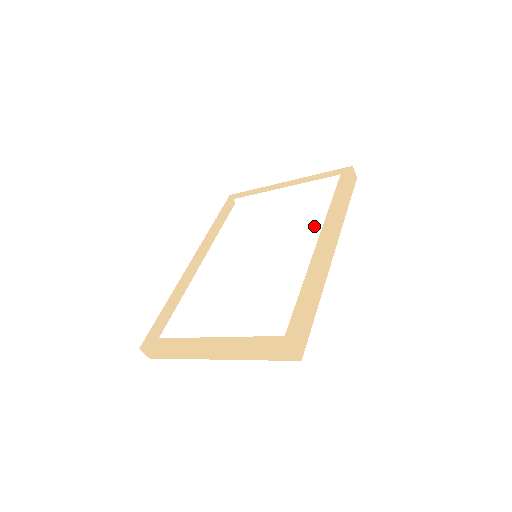
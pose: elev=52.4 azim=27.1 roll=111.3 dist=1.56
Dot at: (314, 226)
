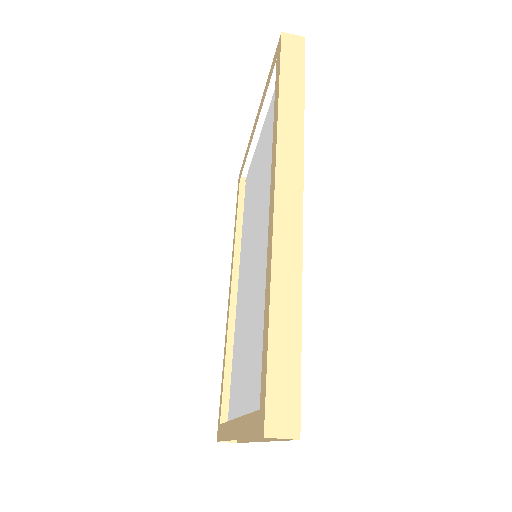
Dot at: occluded
